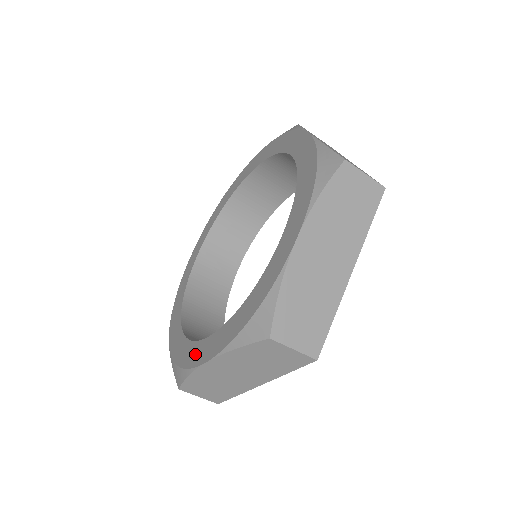
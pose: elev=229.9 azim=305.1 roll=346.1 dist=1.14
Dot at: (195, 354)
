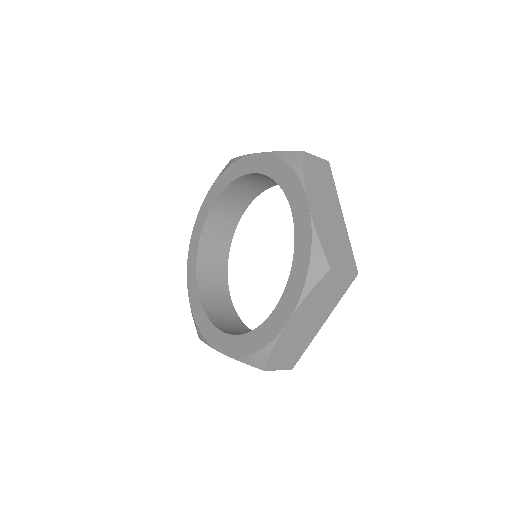
Dot at: (269, 330)
